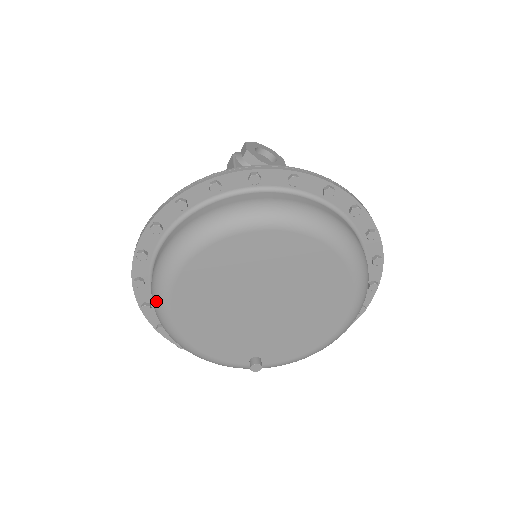
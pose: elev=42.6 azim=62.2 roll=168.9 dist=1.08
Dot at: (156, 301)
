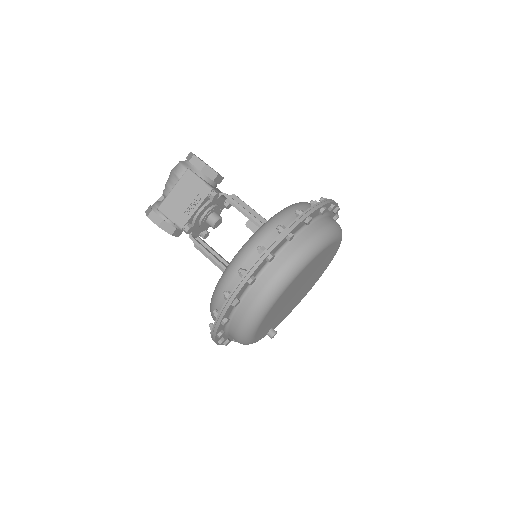
Dot at: (259, 313)
